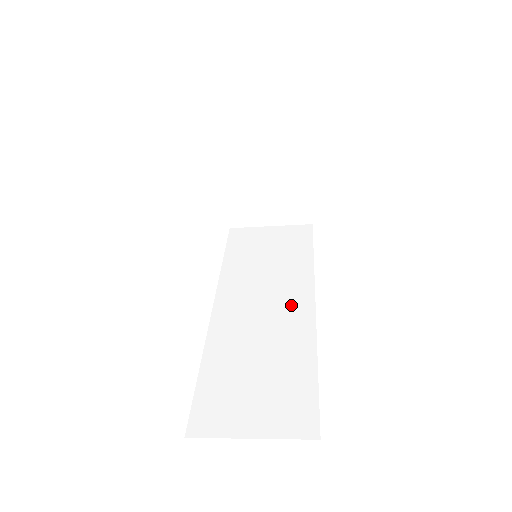
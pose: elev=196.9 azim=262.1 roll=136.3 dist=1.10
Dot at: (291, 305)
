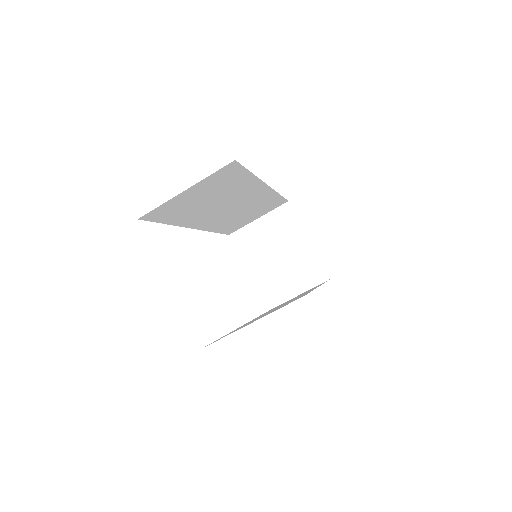
Dot at: occluded
